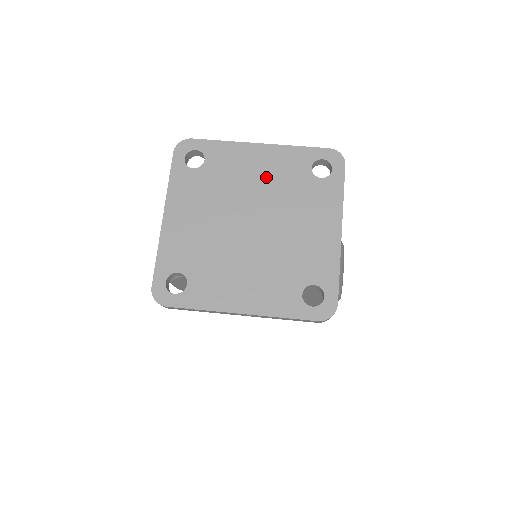
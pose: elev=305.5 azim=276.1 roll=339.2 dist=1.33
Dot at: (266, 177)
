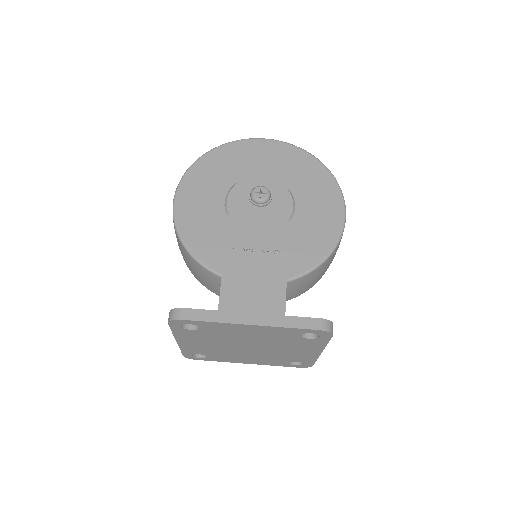
Dot at: (259, 336)
